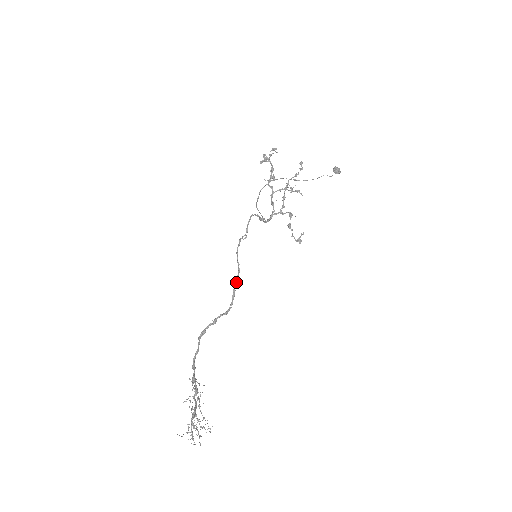
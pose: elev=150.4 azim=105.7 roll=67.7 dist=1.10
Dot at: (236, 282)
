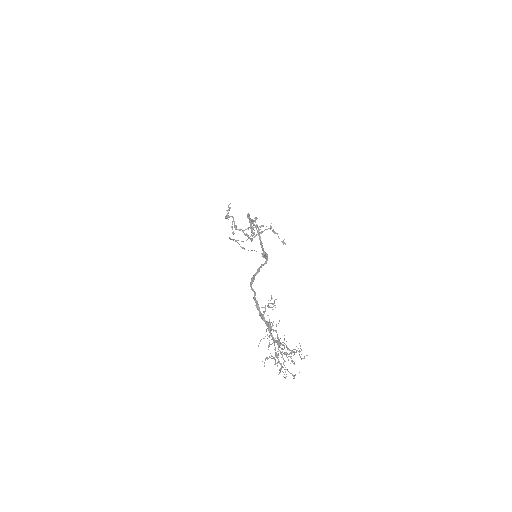
Dot at: occluded
